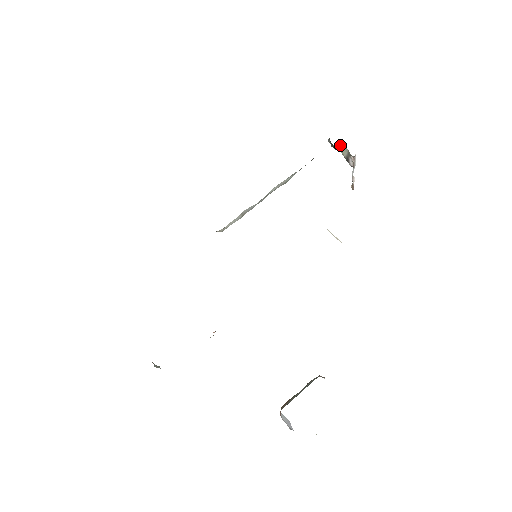
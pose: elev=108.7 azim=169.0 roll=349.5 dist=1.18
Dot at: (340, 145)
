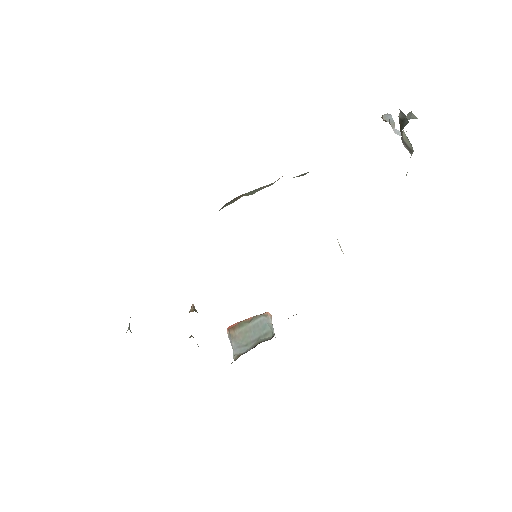
Dot at: occluded
